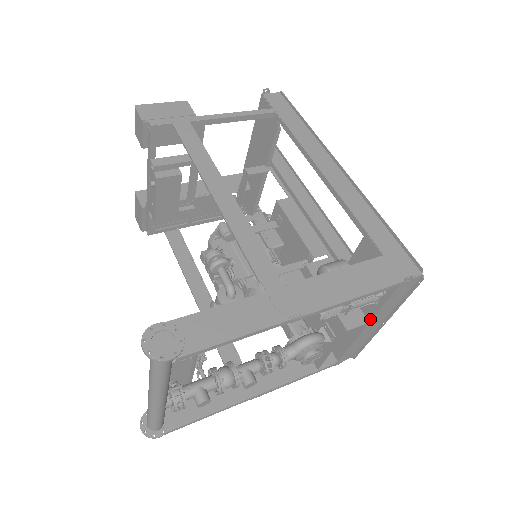
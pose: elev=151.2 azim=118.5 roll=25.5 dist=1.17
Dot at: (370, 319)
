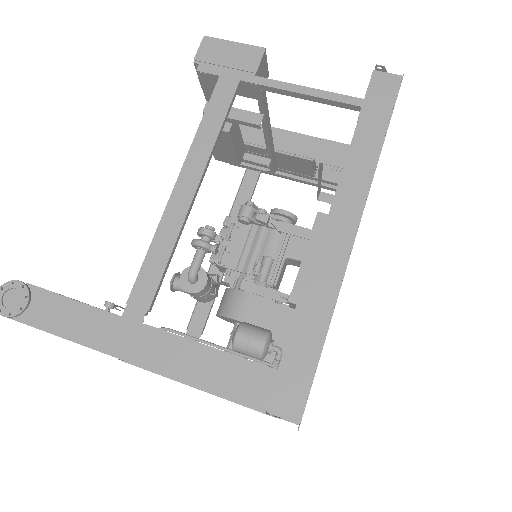
Dot at: occluded
